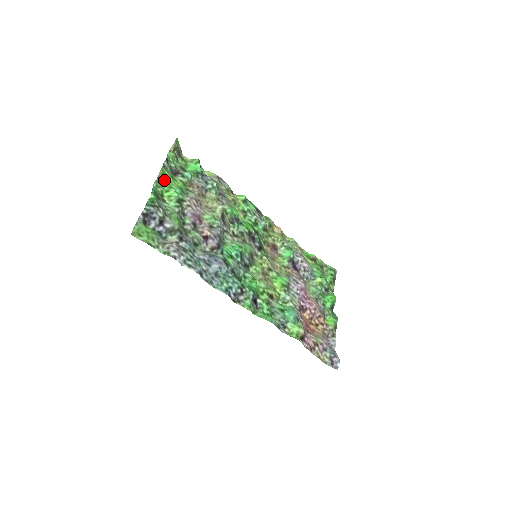
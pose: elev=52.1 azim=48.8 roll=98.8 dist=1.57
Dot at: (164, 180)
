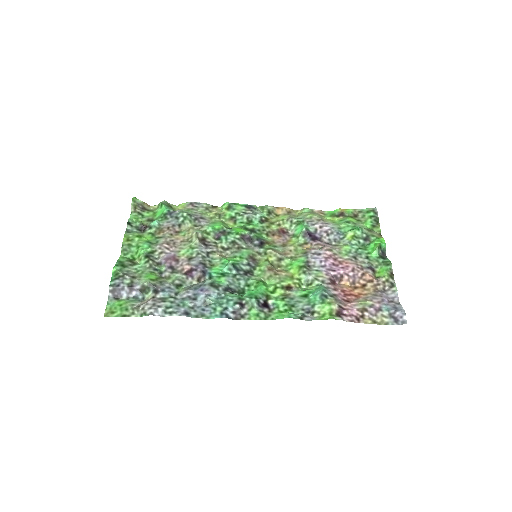
Dot at: (130, 244)
